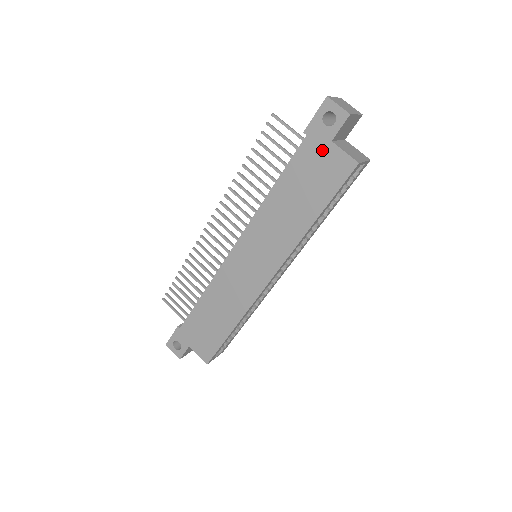
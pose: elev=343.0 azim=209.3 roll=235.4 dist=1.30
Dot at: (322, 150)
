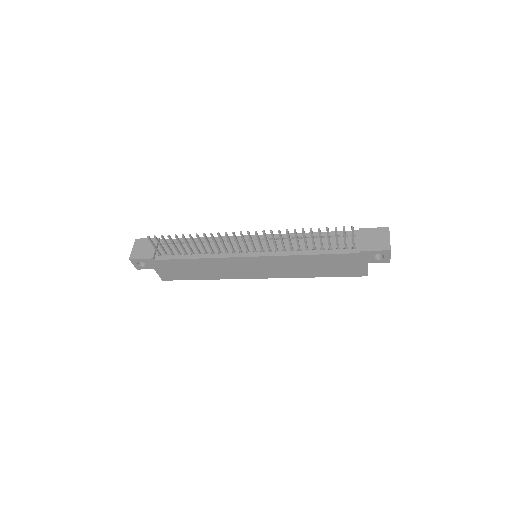
Dot at: (359, 262)
